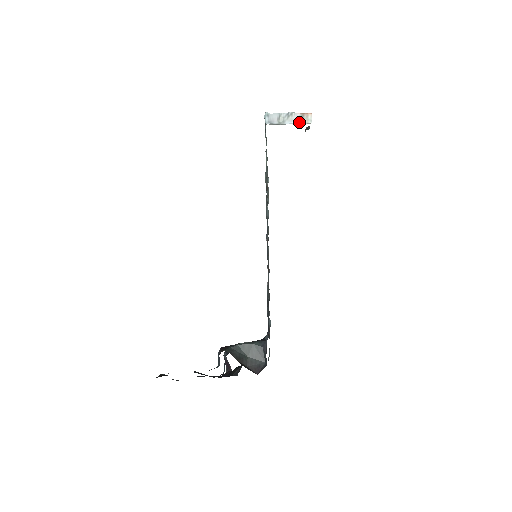
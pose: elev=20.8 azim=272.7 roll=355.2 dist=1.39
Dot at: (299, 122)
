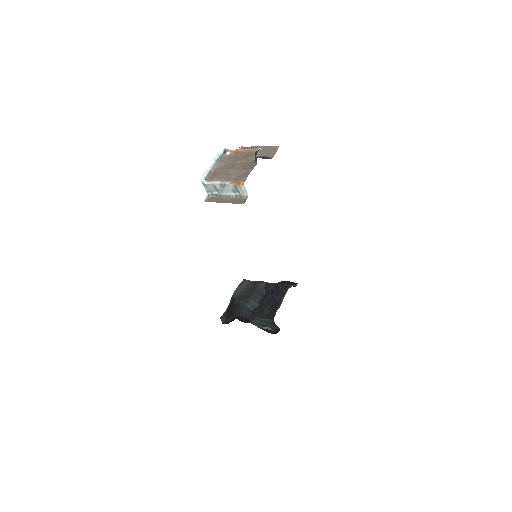
Dot at: (235, 193)
